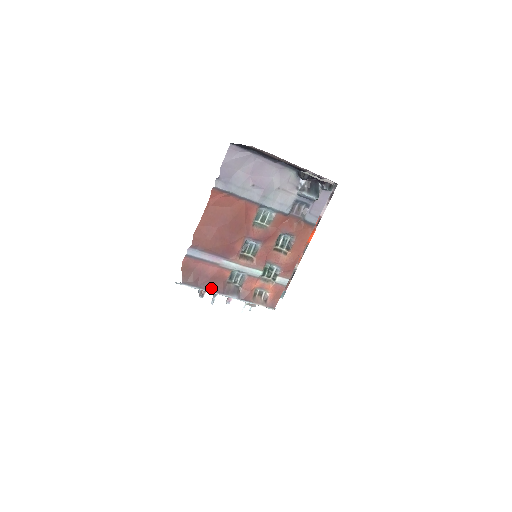
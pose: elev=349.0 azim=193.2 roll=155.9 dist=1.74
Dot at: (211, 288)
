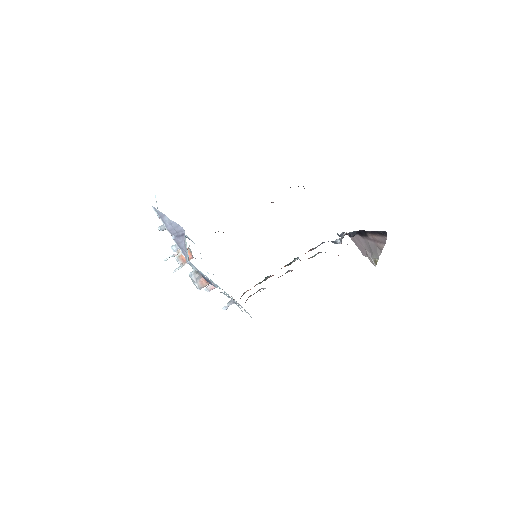
Dot at: occluded
